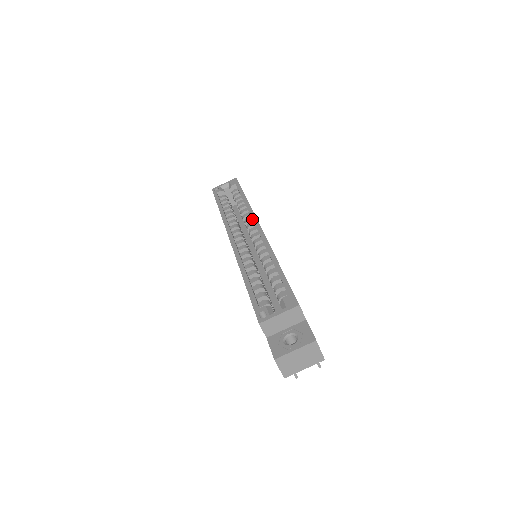
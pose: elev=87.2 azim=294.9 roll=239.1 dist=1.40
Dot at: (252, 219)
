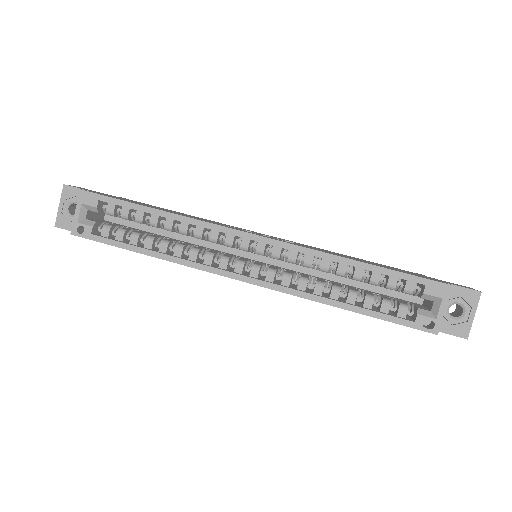
Dot at: (228, 234)
